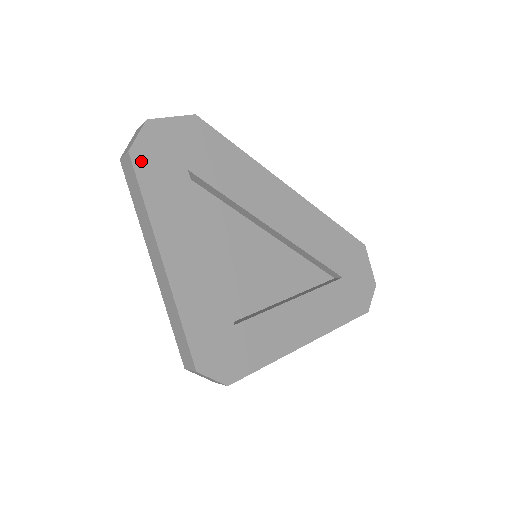
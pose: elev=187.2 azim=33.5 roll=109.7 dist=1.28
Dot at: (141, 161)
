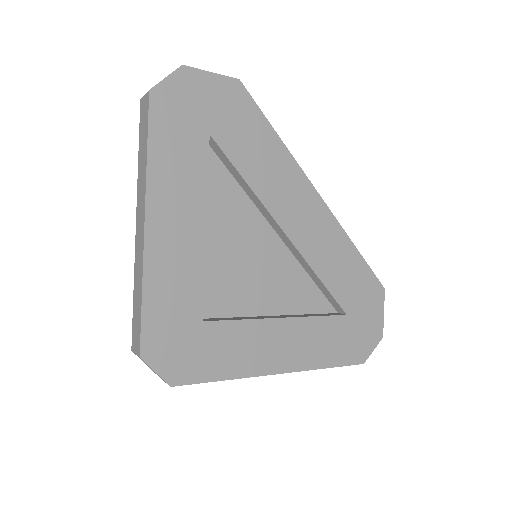
Dot at: (160, 106)
